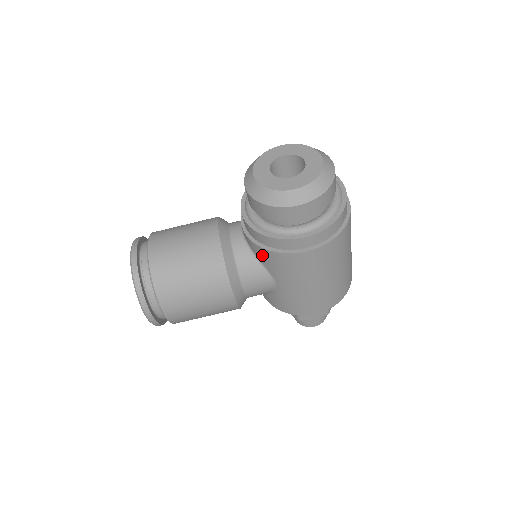
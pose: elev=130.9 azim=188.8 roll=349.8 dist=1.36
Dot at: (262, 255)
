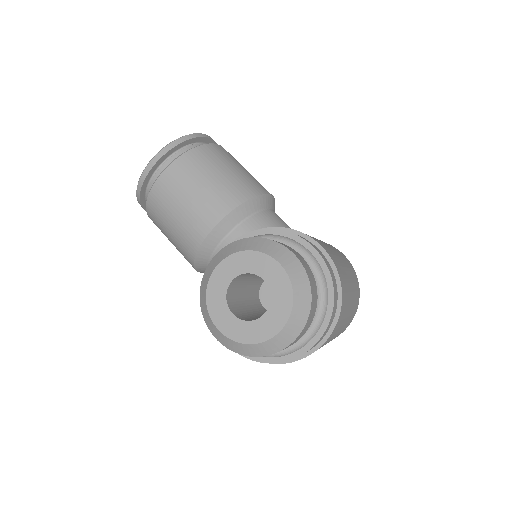
Dot at: occluded
